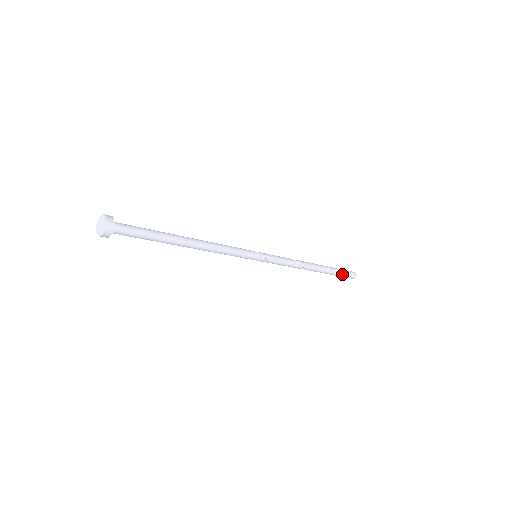
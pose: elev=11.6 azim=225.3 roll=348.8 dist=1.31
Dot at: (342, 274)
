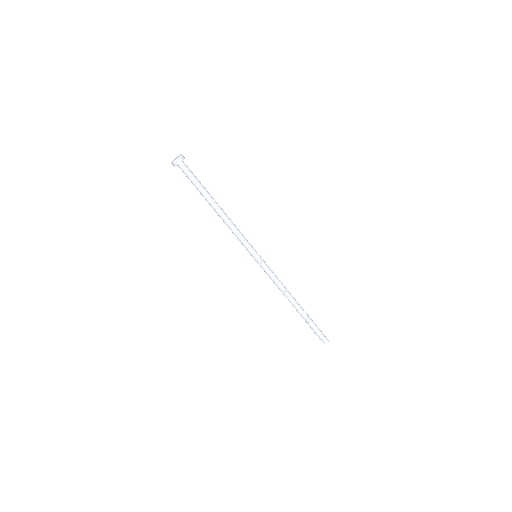
Dot at: (315, 330)
